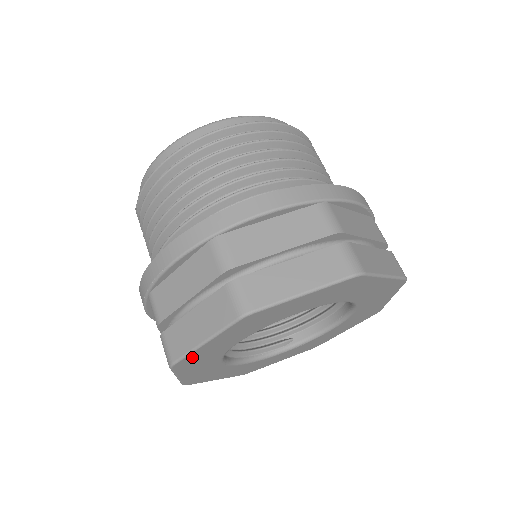
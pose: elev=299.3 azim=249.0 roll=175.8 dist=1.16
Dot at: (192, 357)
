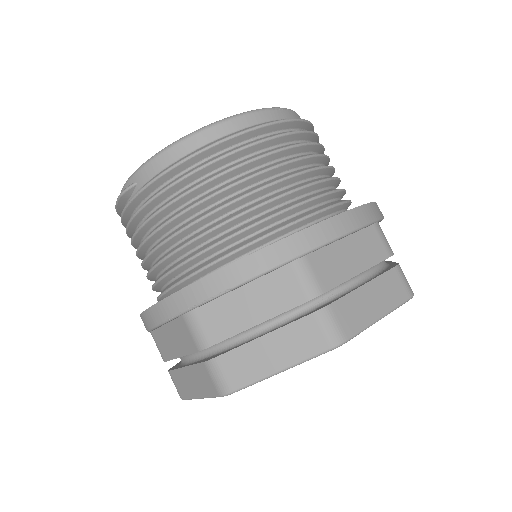
Dot at: occluded
